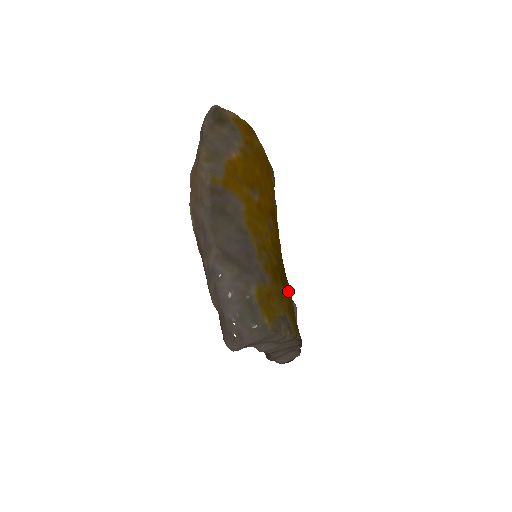
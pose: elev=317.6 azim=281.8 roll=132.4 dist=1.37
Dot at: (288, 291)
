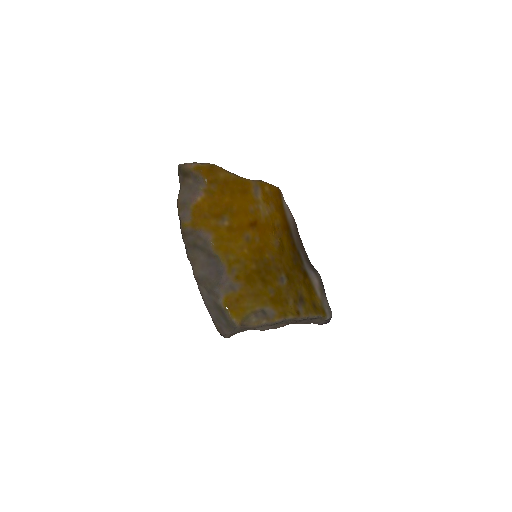
Dot at: (276, 283)
